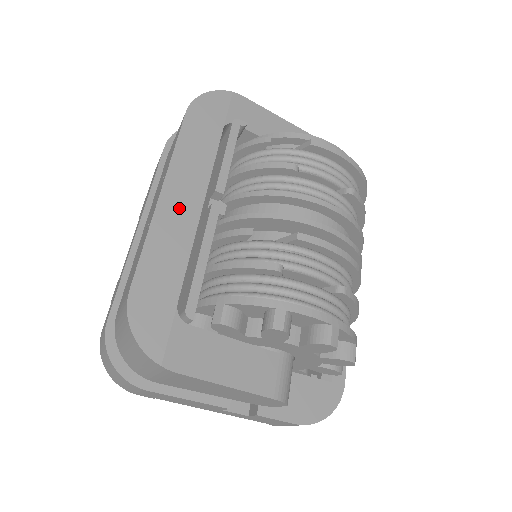
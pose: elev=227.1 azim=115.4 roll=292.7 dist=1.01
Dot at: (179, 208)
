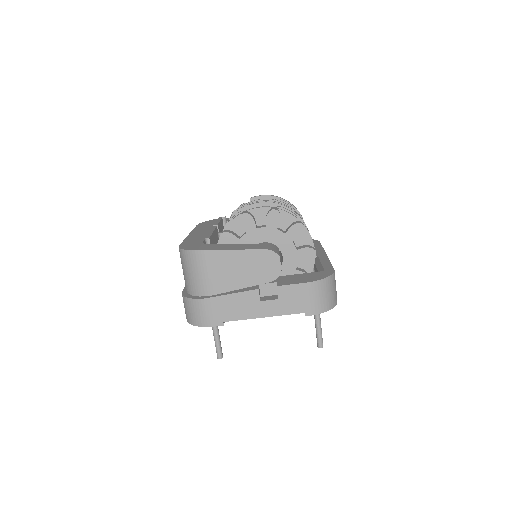
Dot at: (198, 234)
